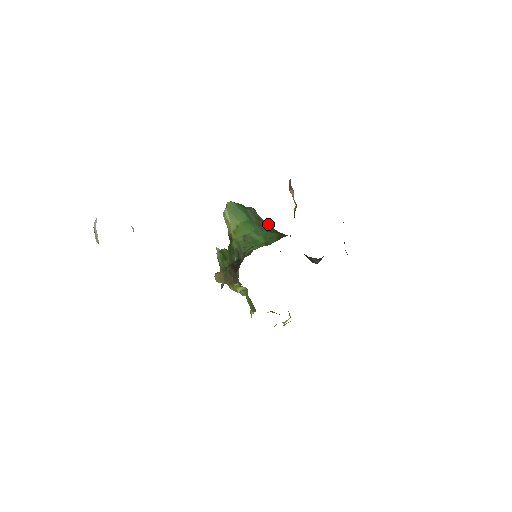
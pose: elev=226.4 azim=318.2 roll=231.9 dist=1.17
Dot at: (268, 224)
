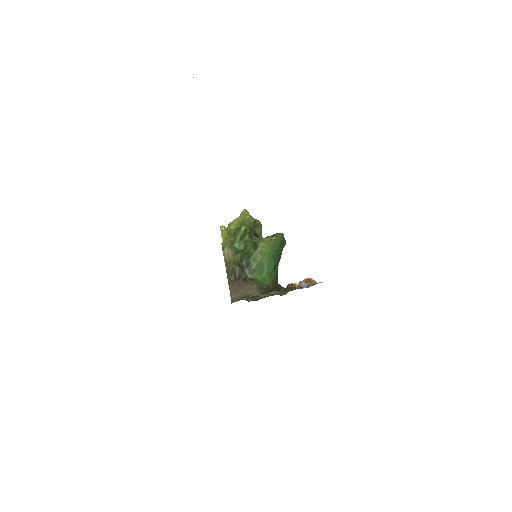
Dot at: (280, 258)
